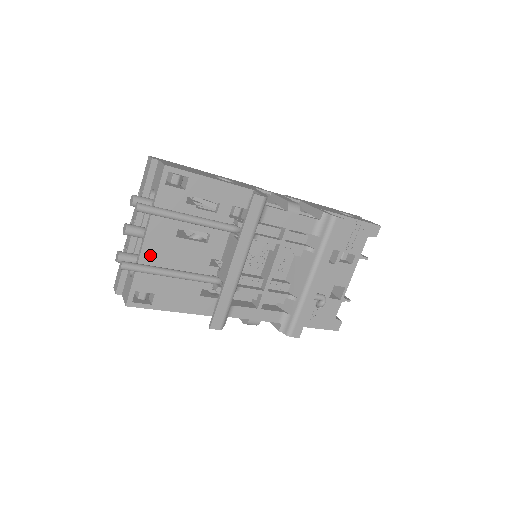
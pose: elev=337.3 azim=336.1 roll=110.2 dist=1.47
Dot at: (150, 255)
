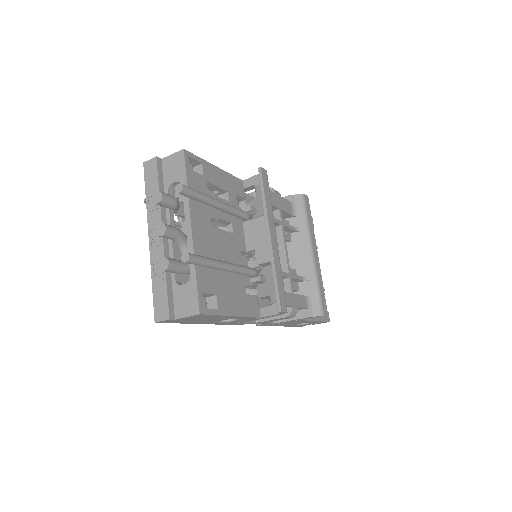
Dot at: (200, 247)
